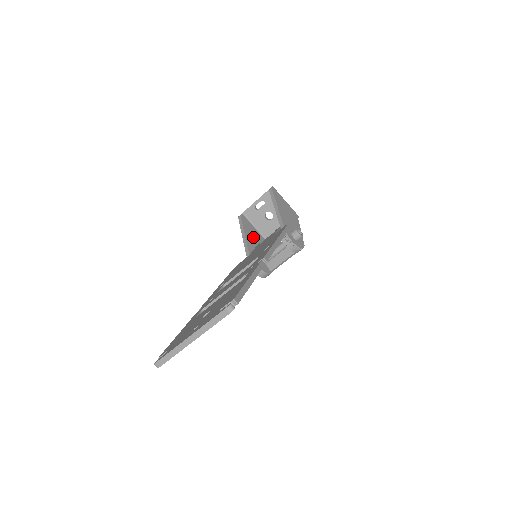
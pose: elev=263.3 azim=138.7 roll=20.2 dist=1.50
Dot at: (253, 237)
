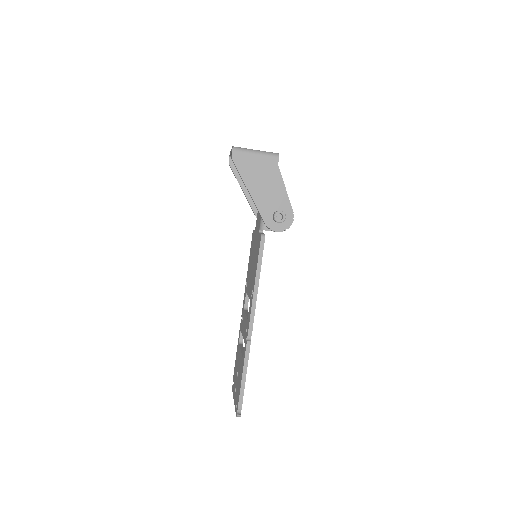
Dot at: occluded
